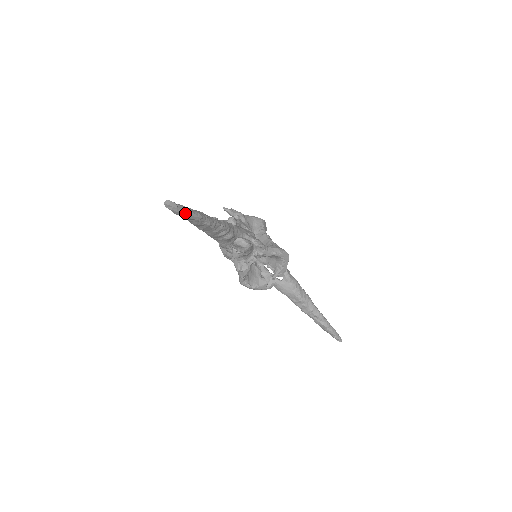
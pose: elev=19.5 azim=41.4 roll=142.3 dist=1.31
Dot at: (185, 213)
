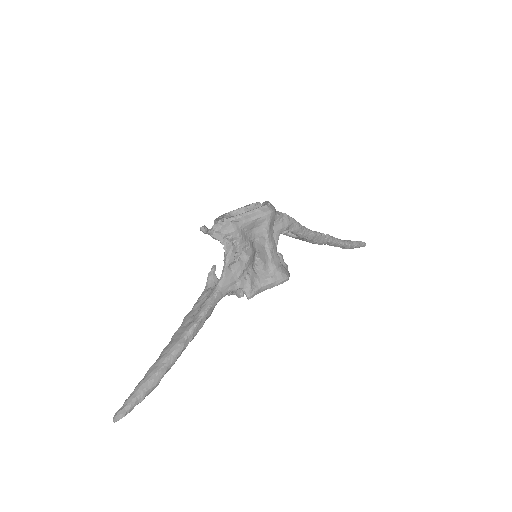
Dot at: occluded
